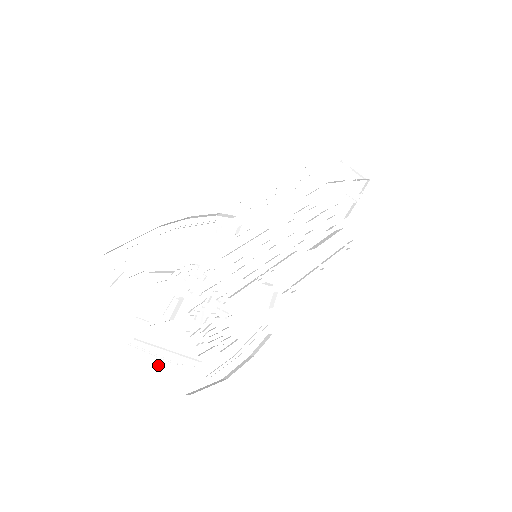
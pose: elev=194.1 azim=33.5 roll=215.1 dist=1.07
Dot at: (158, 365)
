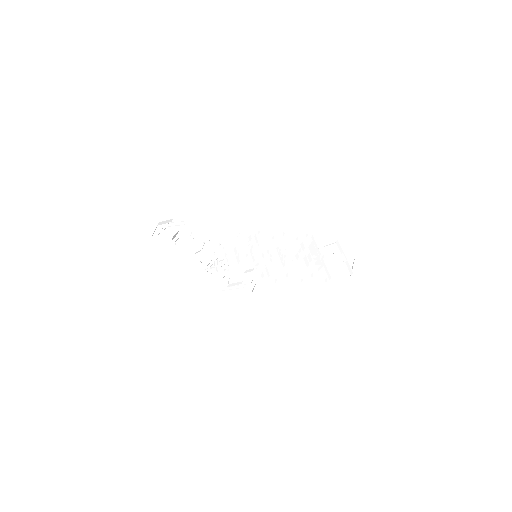
Dot at: (178, 274)
